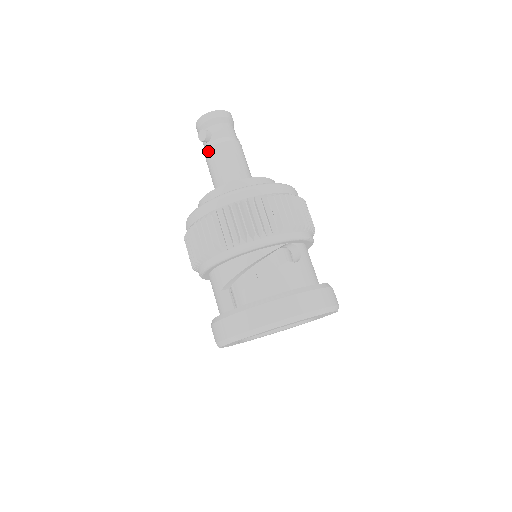
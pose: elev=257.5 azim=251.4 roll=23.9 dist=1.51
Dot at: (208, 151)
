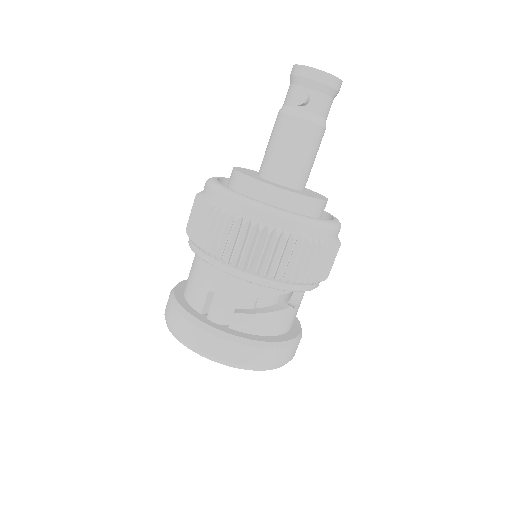
Dot at: (291, 117)
